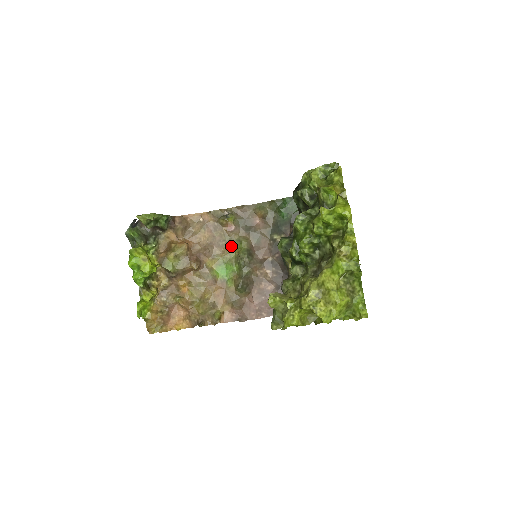
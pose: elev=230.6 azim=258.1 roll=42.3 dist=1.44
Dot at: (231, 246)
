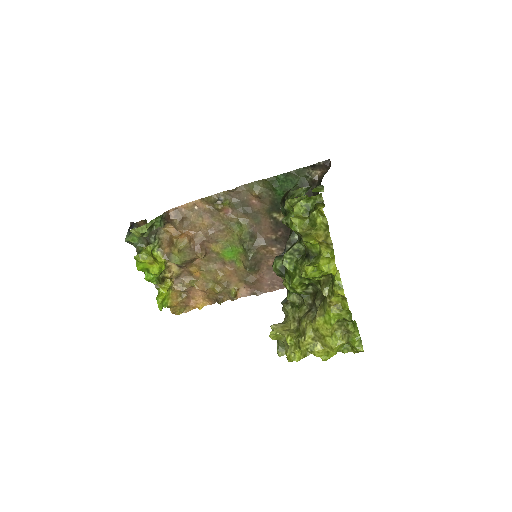
Dot at: (232, 229)
